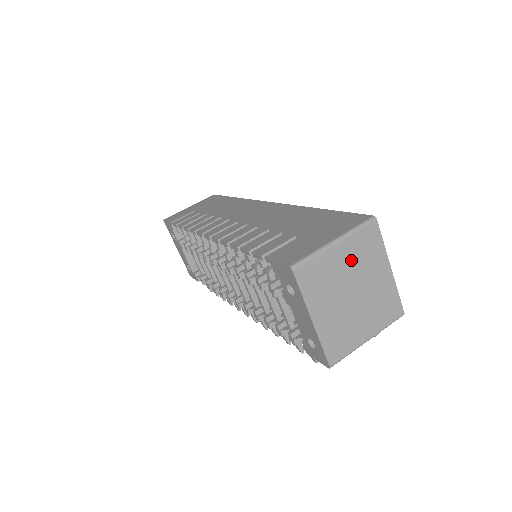
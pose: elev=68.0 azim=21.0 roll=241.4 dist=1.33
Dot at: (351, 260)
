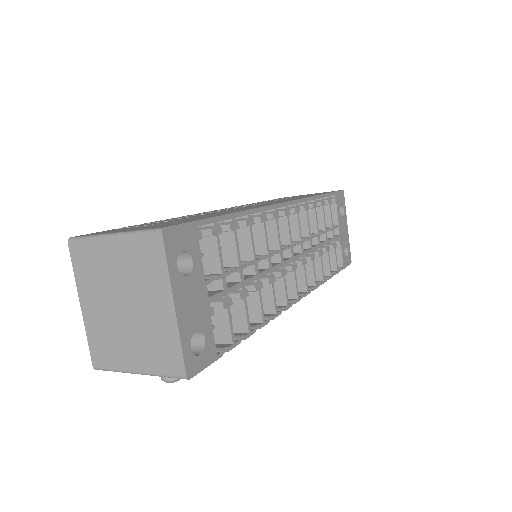
Dot at: (126, 266)
